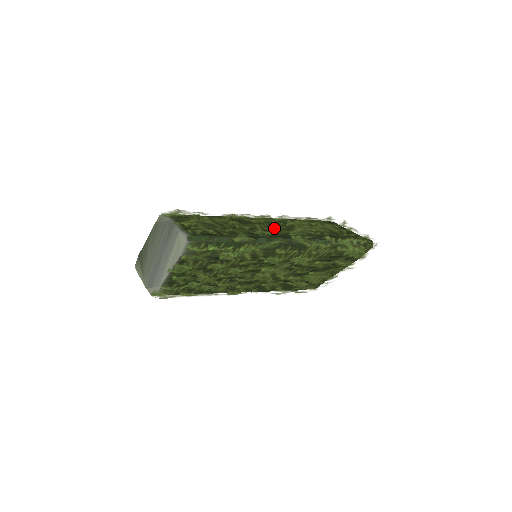
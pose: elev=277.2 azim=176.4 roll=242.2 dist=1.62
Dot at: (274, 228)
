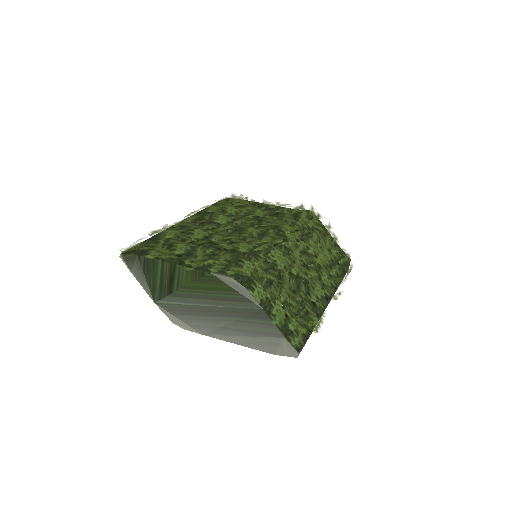
Dot at: (315, 279)
